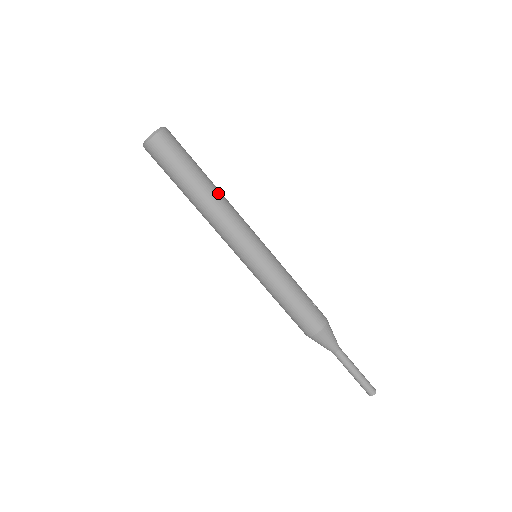
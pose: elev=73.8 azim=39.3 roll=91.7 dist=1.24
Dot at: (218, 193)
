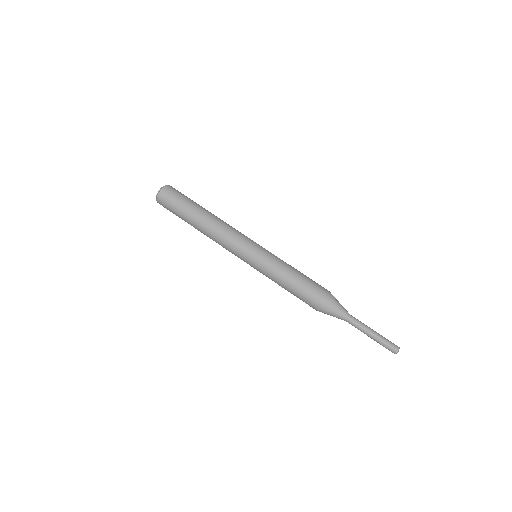
Dot at: (216, 216)
